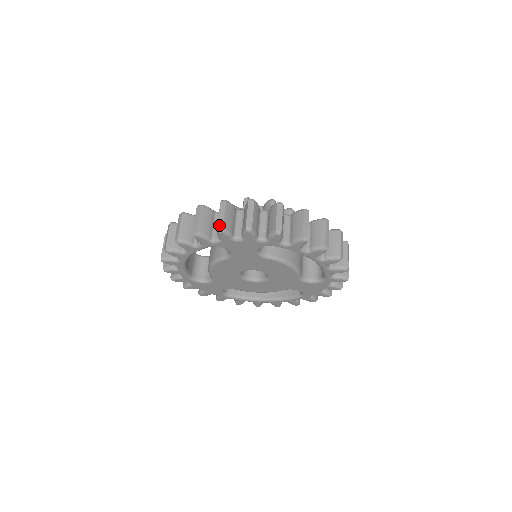
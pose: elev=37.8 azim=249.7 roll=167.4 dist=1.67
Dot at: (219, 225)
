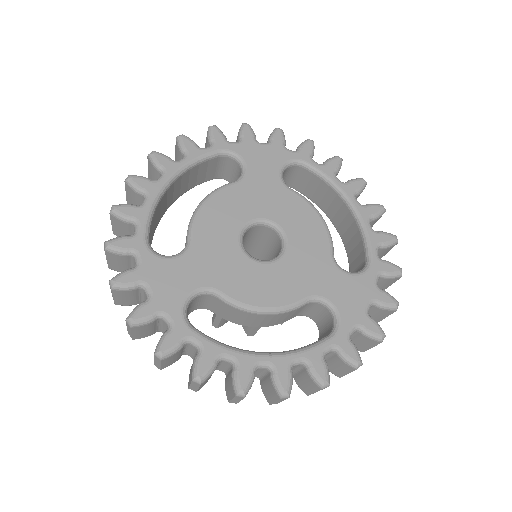
Dot at: occluded
